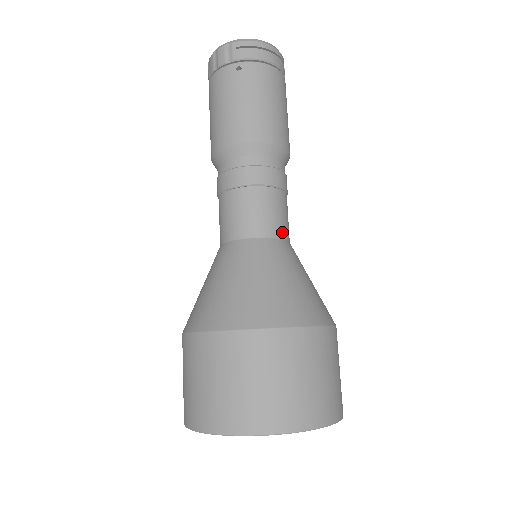
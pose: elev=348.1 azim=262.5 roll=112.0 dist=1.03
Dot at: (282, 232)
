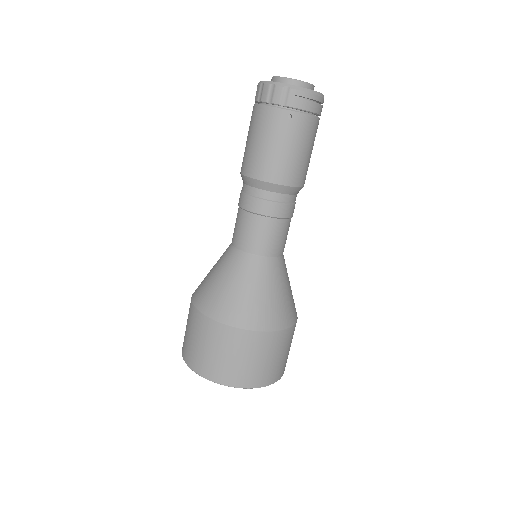
Dot at: (282, 251)
